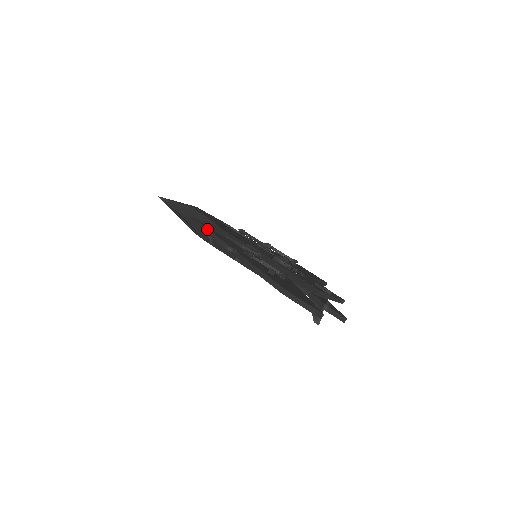
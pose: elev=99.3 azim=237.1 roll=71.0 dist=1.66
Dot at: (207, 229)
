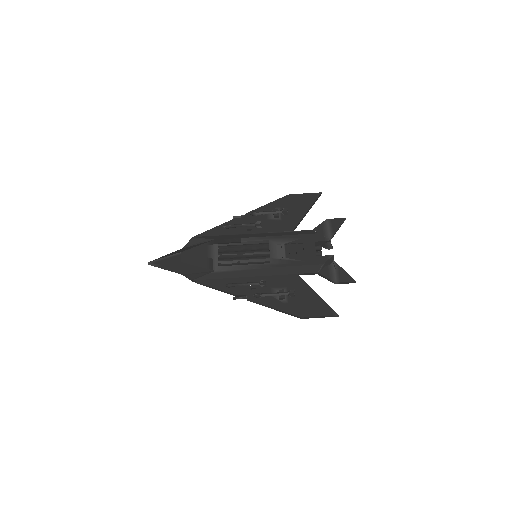
Dot at: (211, 287)
